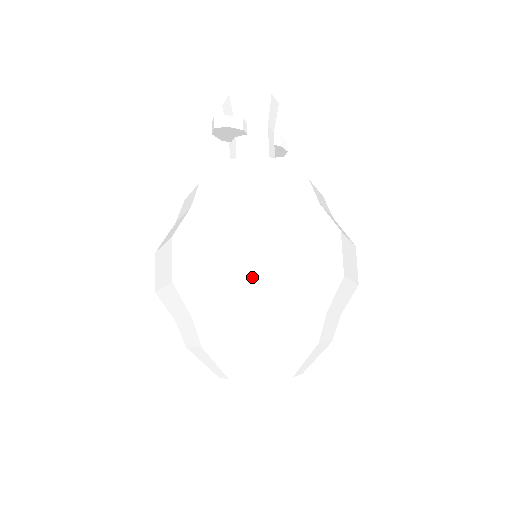
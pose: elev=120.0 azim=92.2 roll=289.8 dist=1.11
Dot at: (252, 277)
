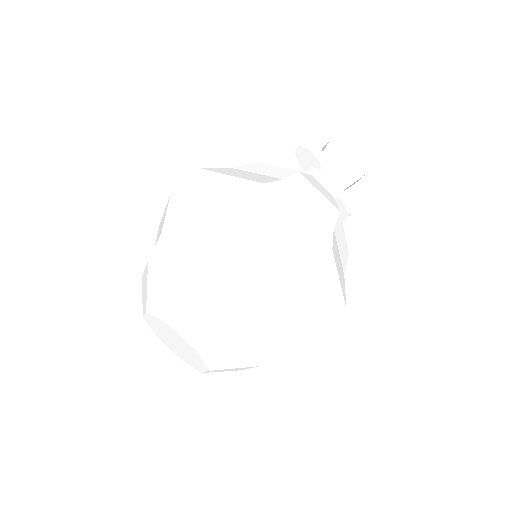
Dot at: (227, 213)
